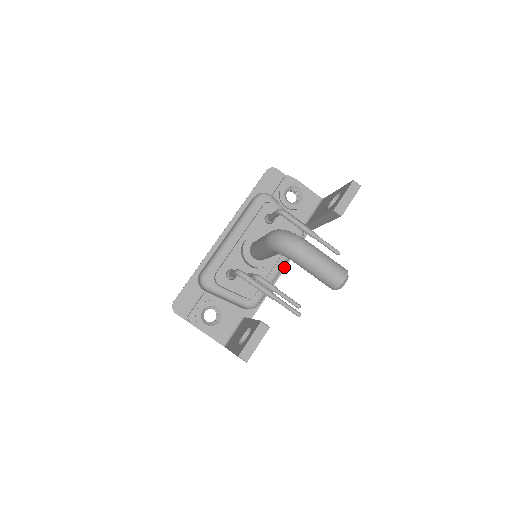
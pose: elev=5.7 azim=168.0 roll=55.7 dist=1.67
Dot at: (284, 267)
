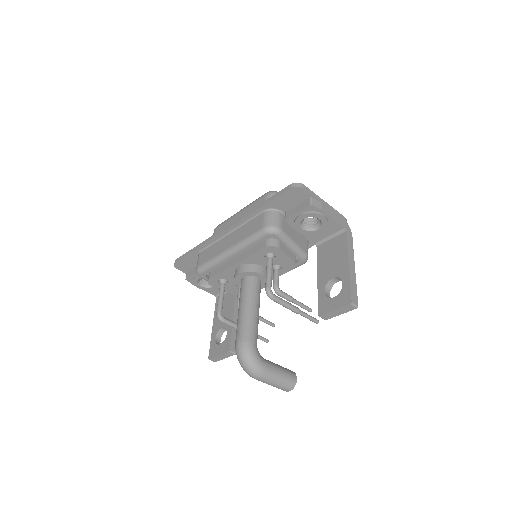
Dot at: occluded
